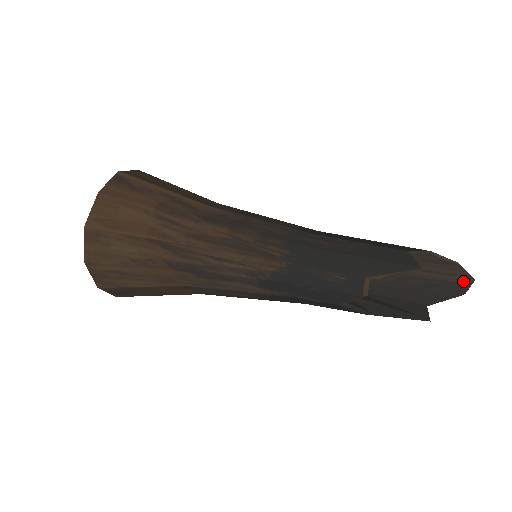
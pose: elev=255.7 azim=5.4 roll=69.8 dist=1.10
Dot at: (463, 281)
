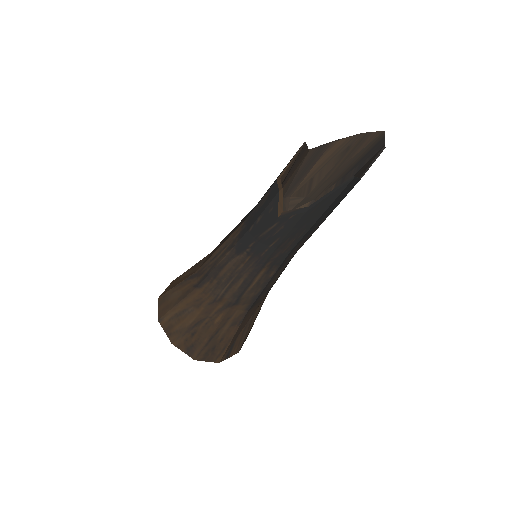
Dot at: (377, 141)
